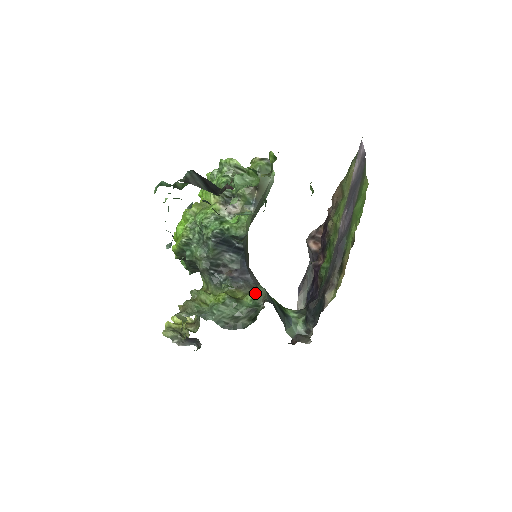
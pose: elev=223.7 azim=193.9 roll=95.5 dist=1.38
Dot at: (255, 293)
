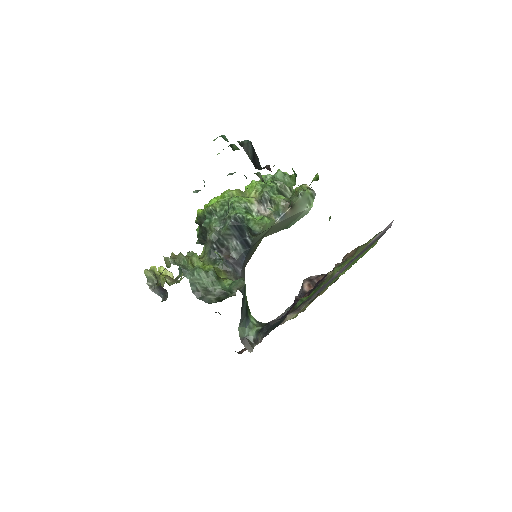
Dot at: (236, 281)
